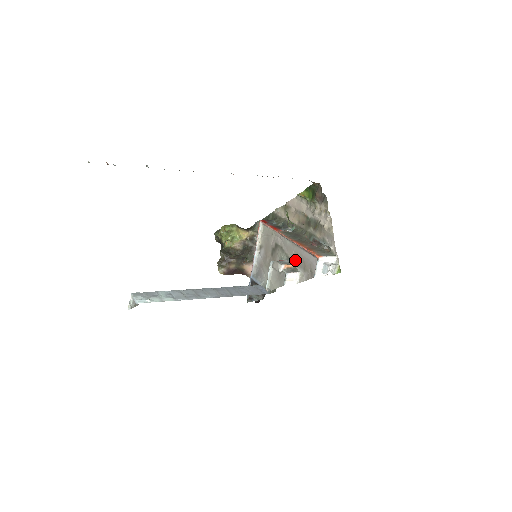
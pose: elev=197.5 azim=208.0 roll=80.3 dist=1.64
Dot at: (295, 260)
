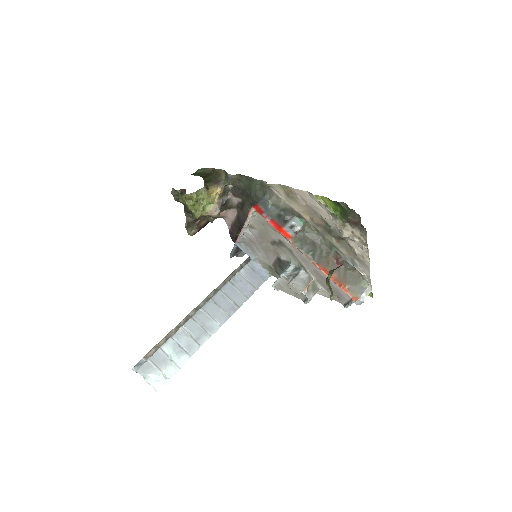
Dot at: (314, 275)
